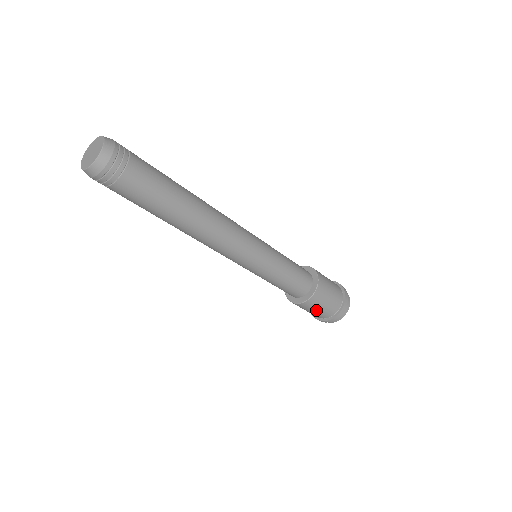
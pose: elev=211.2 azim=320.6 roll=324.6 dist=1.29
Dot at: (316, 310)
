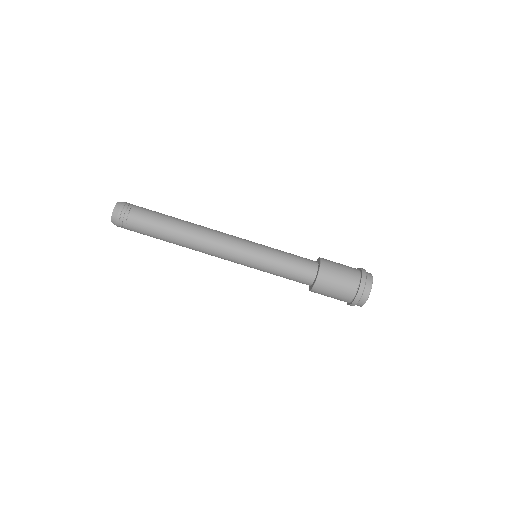
Dot at: (338, 280)
